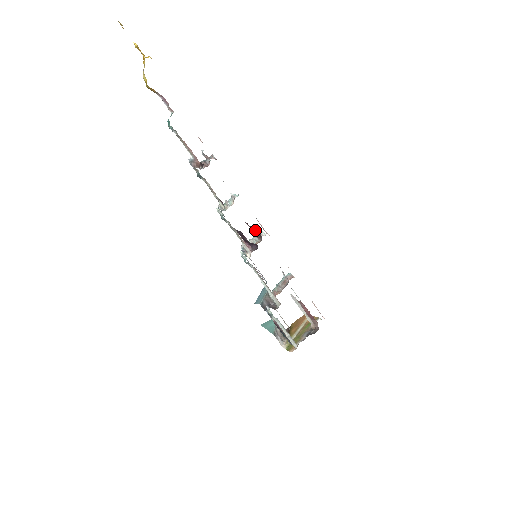
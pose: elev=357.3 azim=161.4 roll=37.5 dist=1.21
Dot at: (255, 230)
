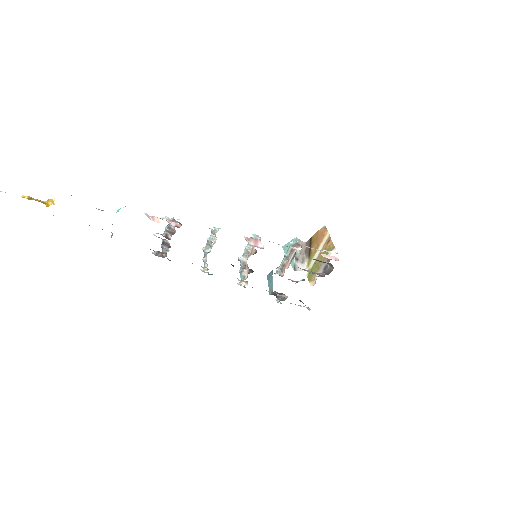
Dot at: occluded
